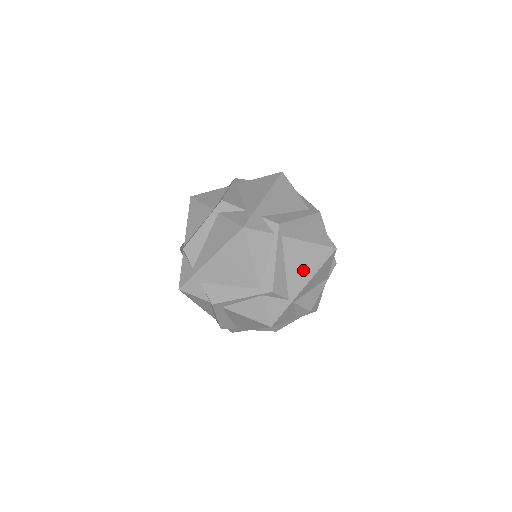
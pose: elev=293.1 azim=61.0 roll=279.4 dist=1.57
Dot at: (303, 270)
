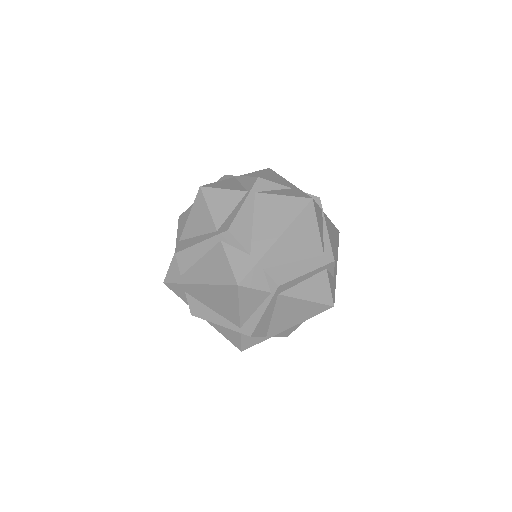
Dot at: (290, 319)
